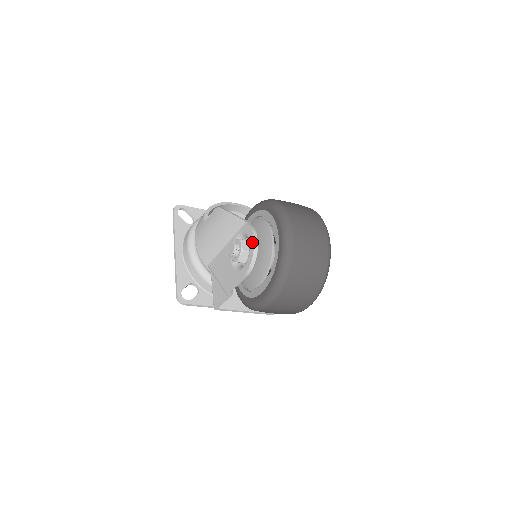
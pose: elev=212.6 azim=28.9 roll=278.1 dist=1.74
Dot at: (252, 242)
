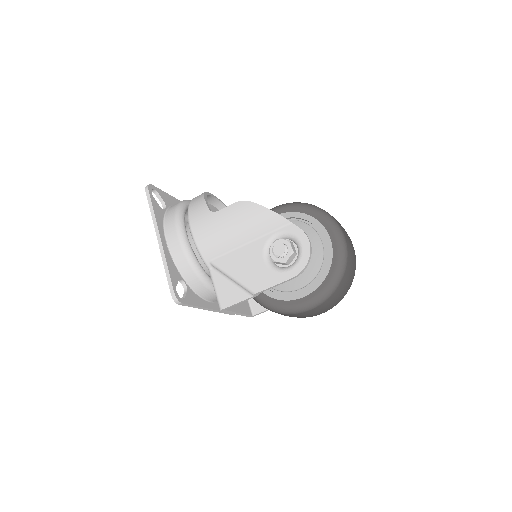
Dot at: (307, 245)
